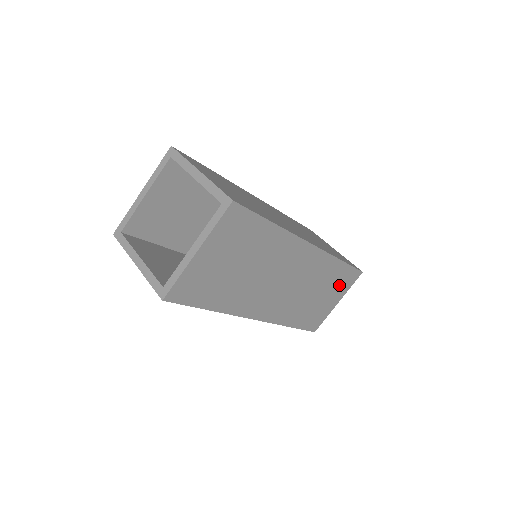
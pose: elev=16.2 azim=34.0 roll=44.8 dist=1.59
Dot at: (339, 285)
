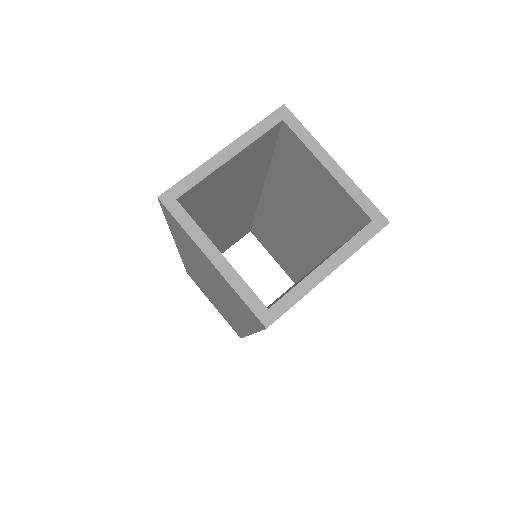
Dot at: occluded
